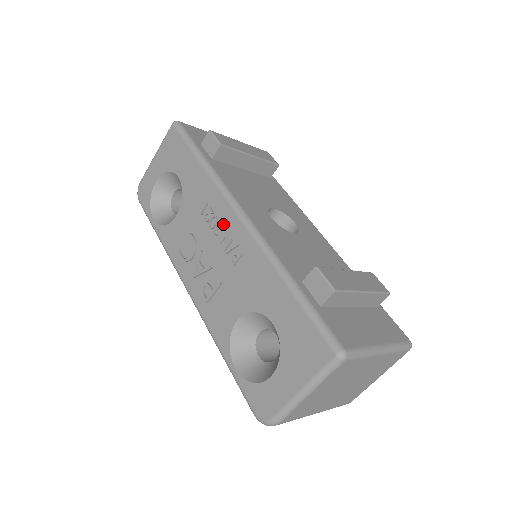
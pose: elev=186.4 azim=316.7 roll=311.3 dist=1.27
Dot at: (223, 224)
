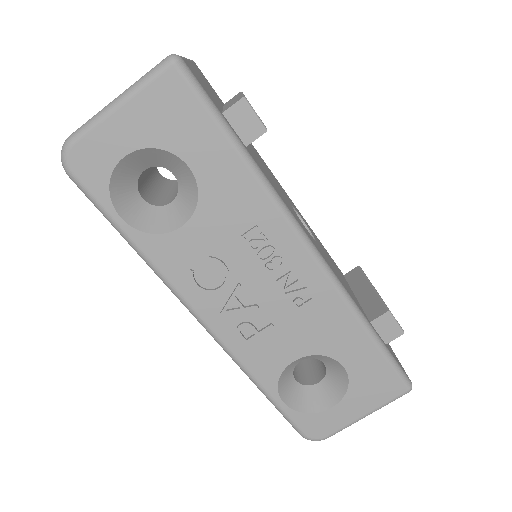
Dot at: (284, 258)
